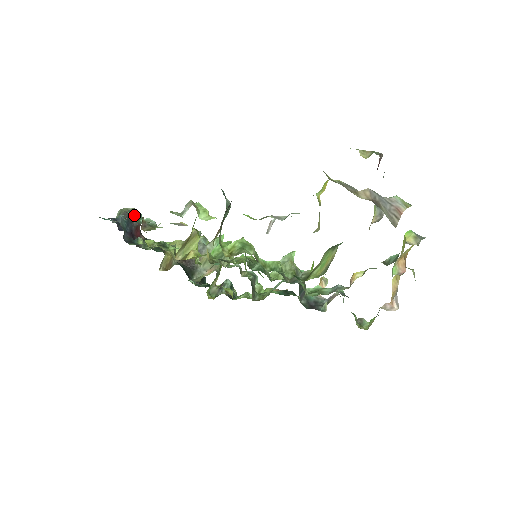
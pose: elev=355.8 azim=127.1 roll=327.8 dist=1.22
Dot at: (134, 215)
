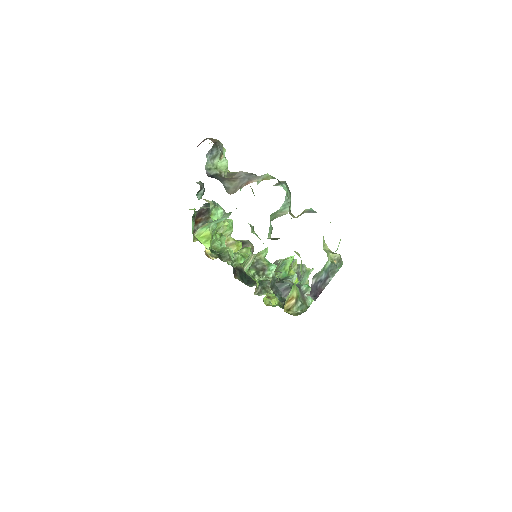
Dot at: (244, 244)
